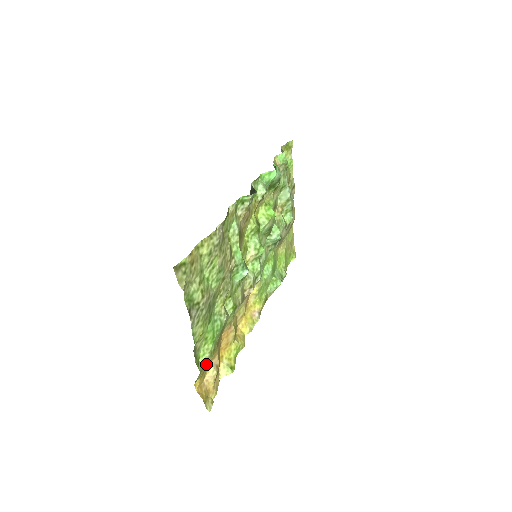
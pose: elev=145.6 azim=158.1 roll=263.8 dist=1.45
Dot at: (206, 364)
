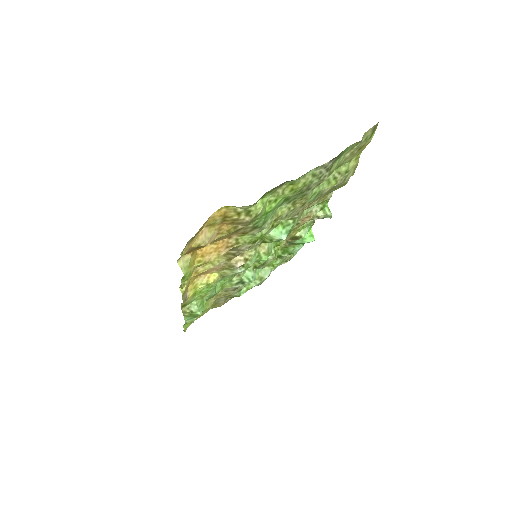
Dot at: (248, 213)
